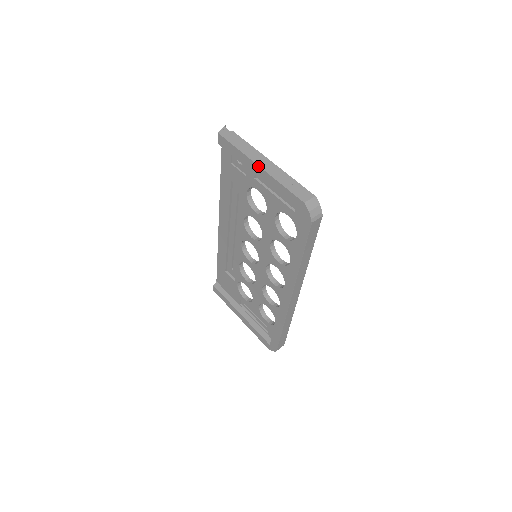
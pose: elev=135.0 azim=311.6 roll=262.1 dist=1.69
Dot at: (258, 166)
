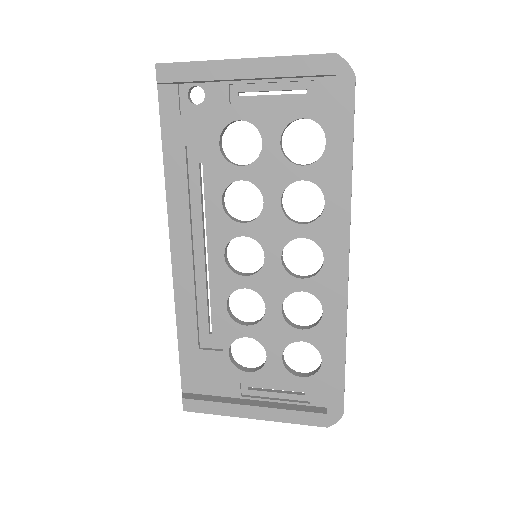
Dot at: (241, 59)
